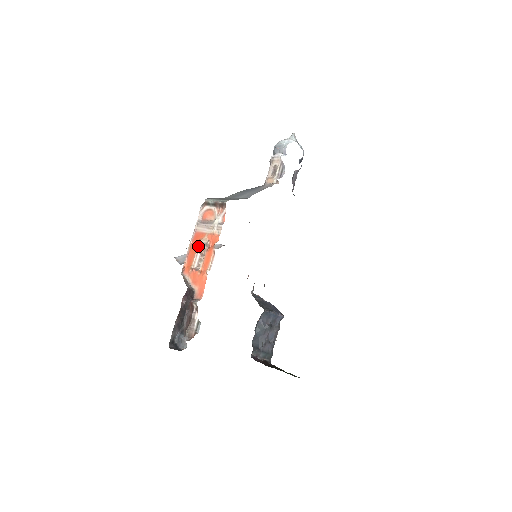
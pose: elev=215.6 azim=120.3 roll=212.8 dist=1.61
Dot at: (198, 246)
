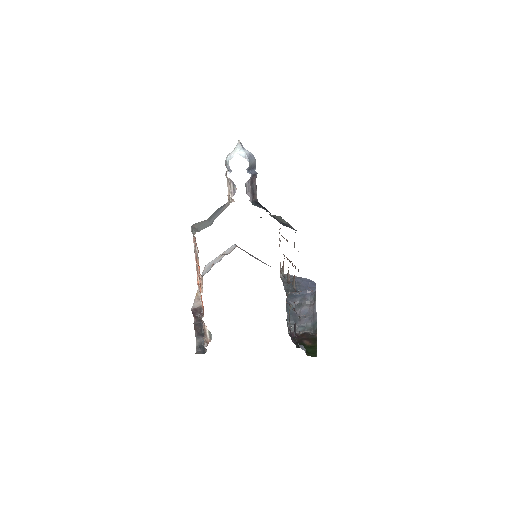
Dot at: (197, 269)
